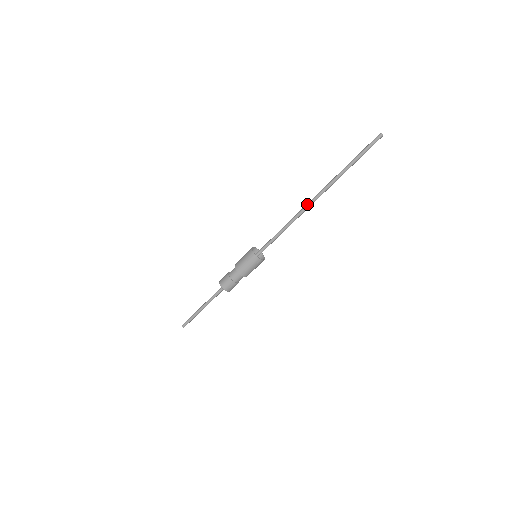
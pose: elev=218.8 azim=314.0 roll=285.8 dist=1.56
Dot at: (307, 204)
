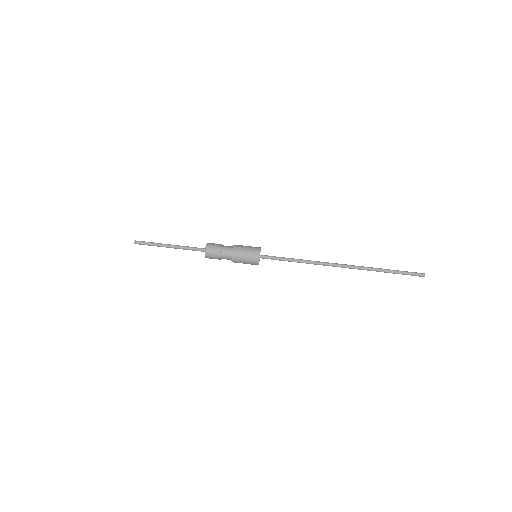
Dot at: (332, 265)
